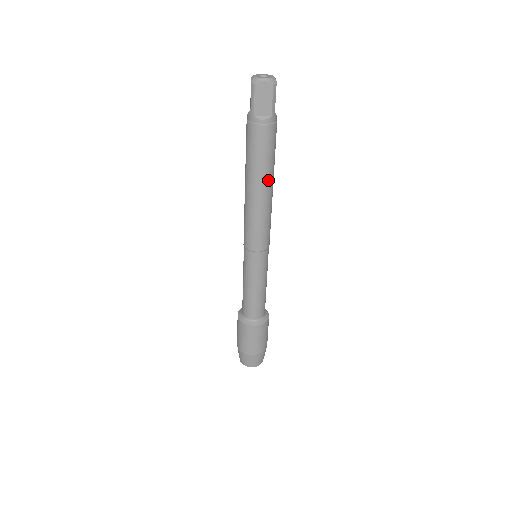
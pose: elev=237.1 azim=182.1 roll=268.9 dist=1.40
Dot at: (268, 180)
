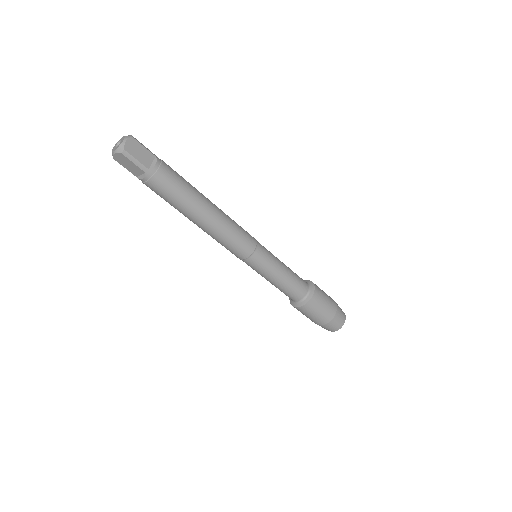
Dot at: (194, 212)
